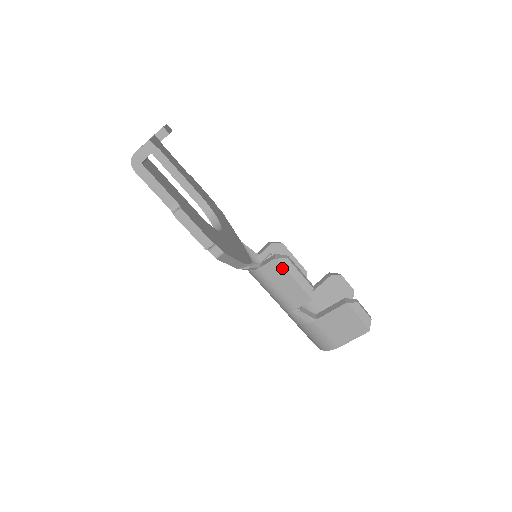
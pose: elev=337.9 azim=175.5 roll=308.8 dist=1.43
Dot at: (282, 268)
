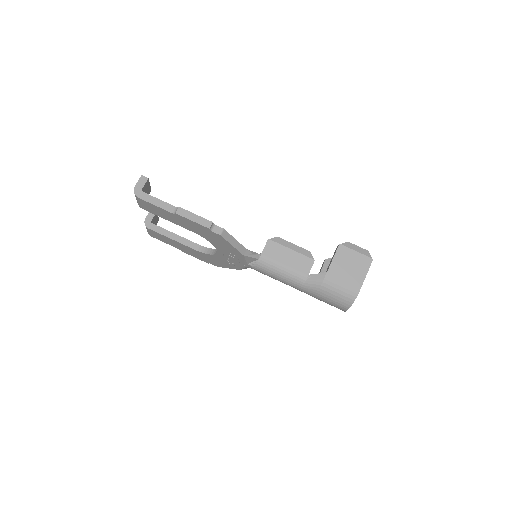
Dot at: (277, 245)
